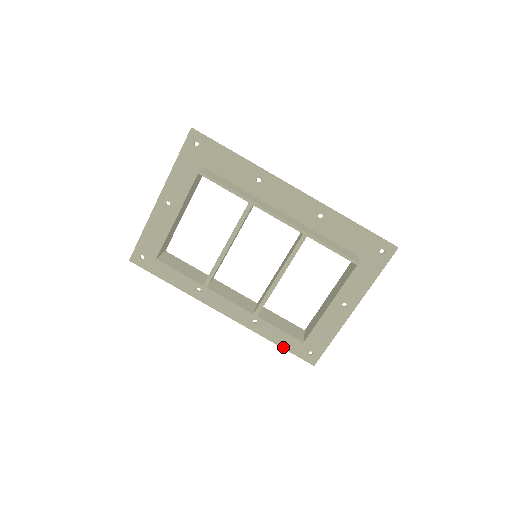
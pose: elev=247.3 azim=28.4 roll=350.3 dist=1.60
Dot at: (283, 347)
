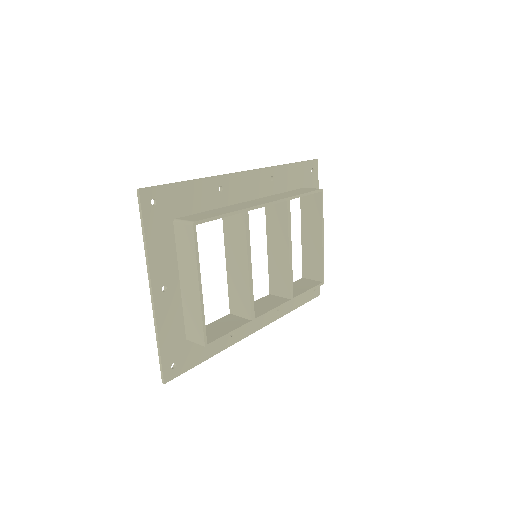
Dot at: (301, 305)
